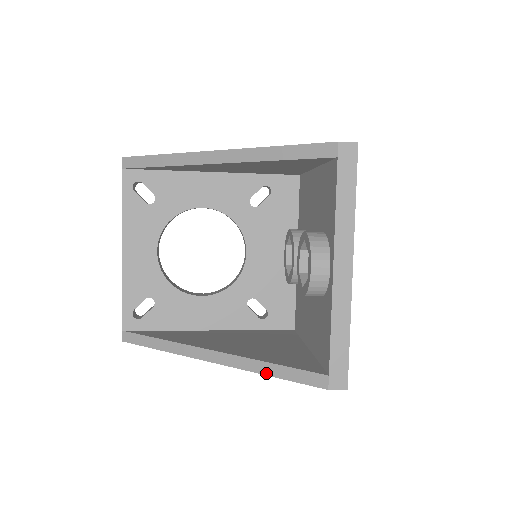
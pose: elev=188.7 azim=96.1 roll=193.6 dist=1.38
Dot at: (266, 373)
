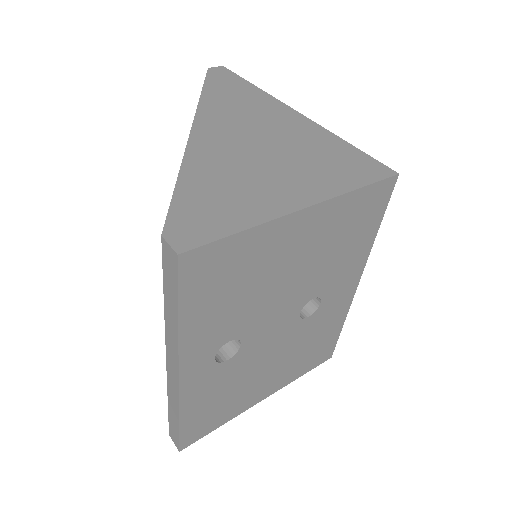
Dot at: occluded
